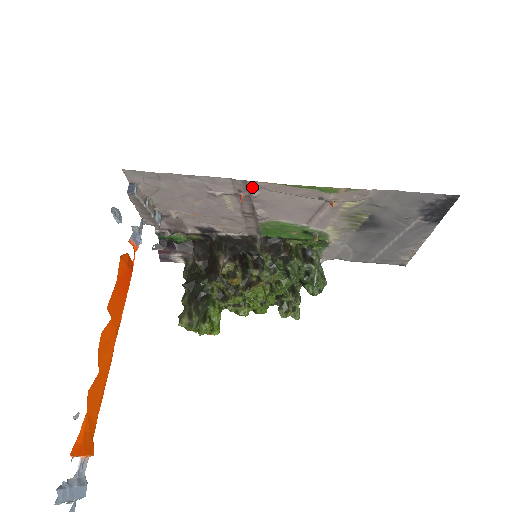
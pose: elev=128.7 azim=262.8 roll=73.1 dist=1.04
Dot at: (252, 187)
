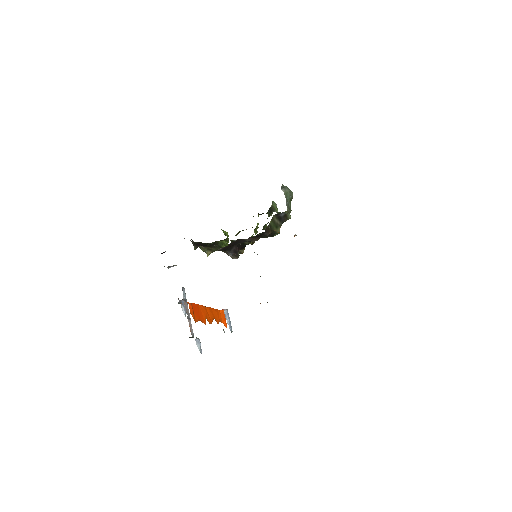
Dot at: occluded
